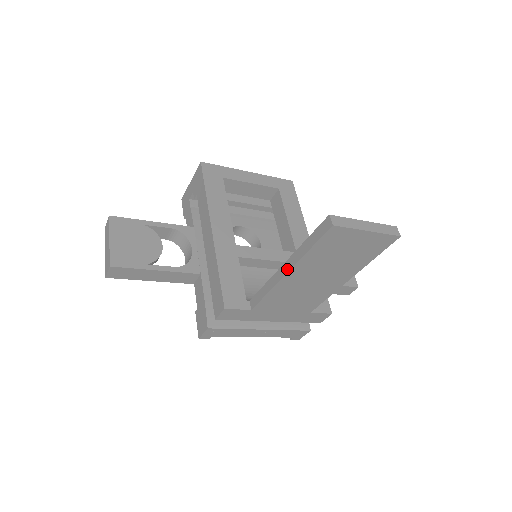
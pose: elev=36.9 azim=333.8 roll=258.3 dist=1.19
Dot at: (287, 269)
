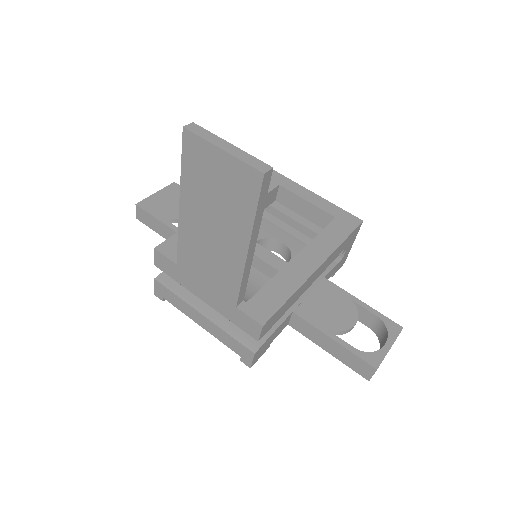
Dot at: (181, 201)
